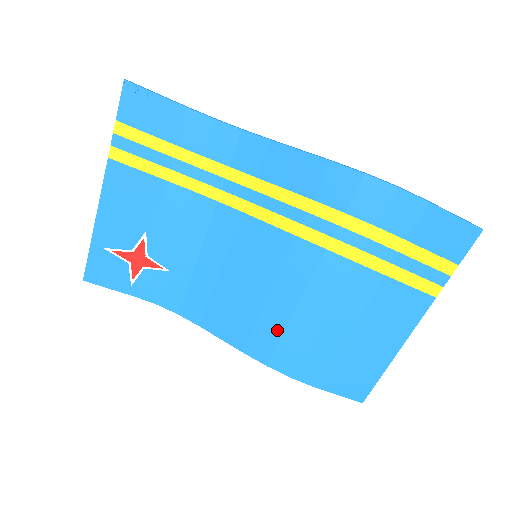
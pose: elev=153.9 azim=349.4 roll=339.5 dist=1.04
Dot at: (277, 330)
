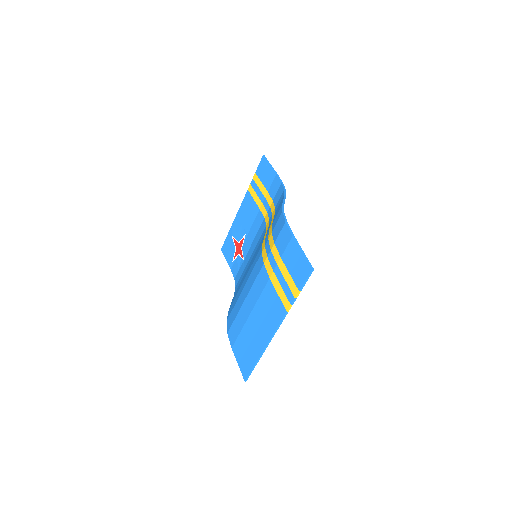
Dot at: (237, 299)
